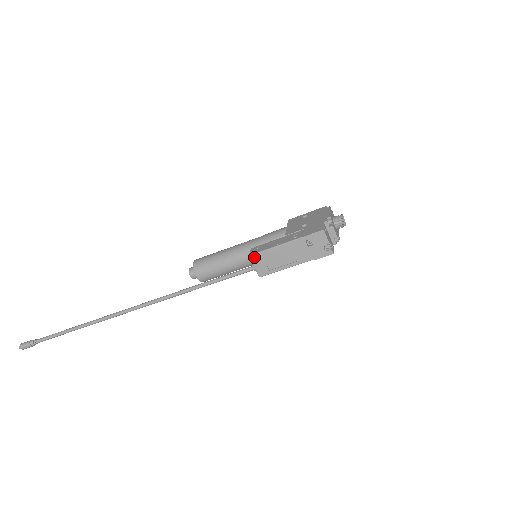
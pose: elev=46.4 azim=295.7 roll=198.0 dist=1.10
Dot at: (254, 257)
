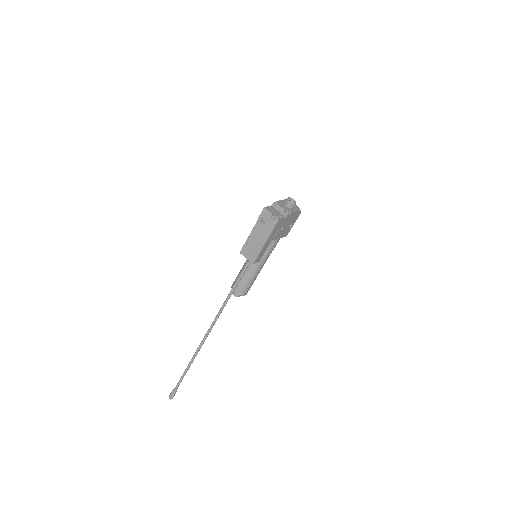
Dot at: (242, 251)
